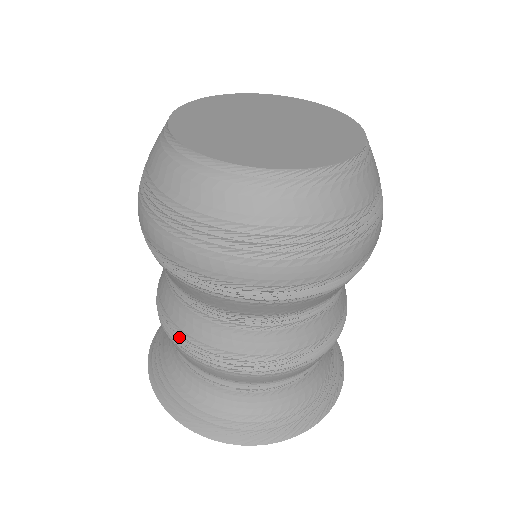
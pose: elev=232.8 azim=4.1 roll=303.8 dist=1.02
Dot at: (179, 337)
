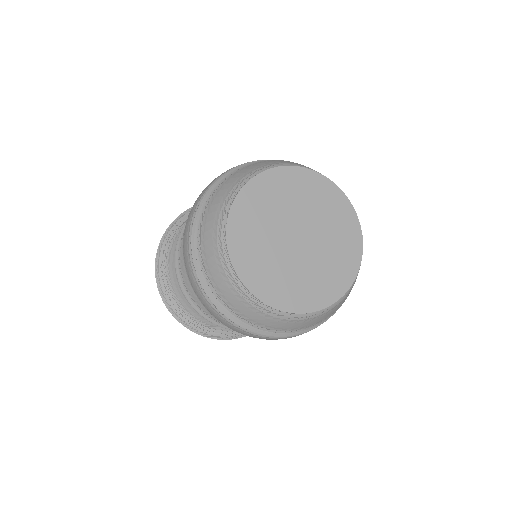
Dot at: (206, 317)
